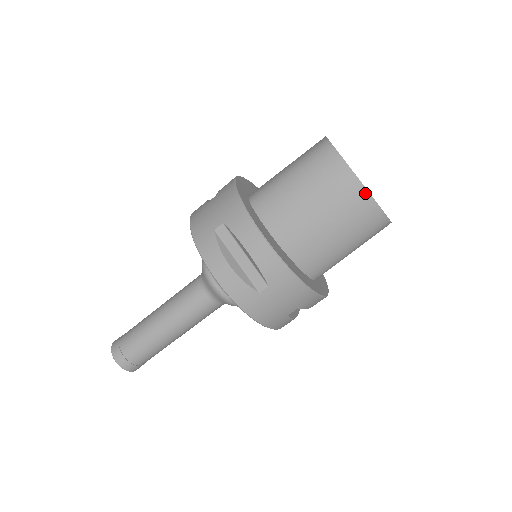
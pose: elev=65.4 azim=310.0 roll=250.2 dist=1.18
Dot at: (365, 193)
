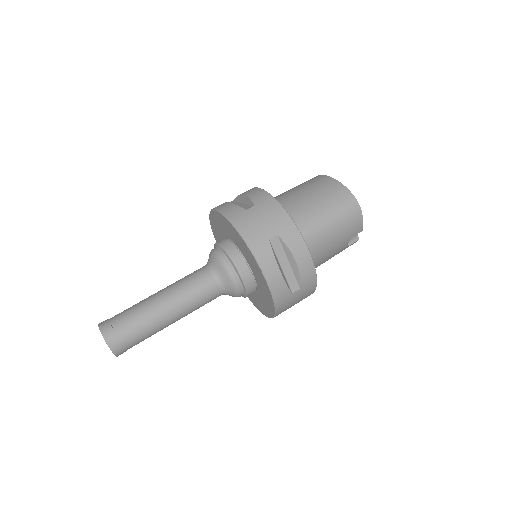
Dot at: (333, 180)
